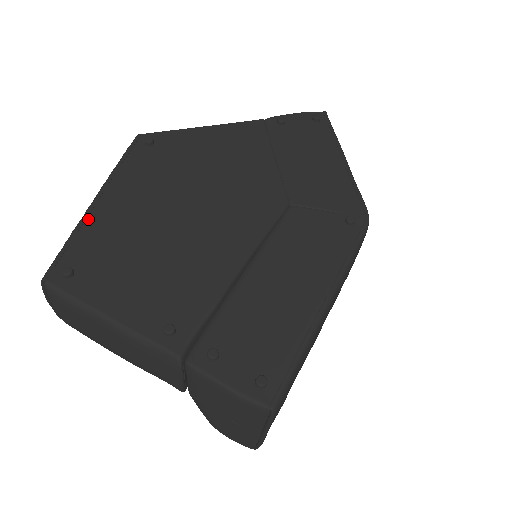
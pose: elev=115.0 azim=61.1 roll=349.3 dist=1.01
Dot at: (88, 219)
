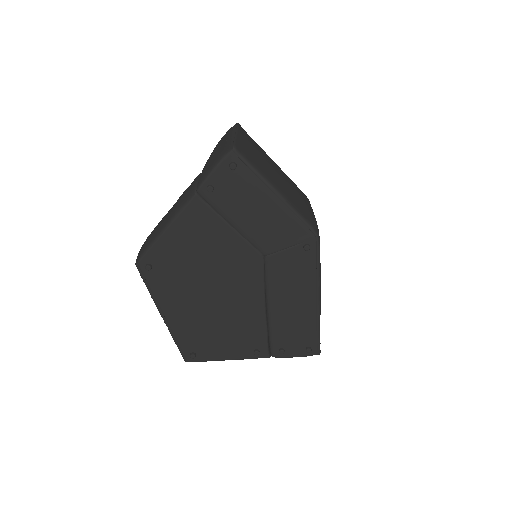
Dot at: (172, 329)
